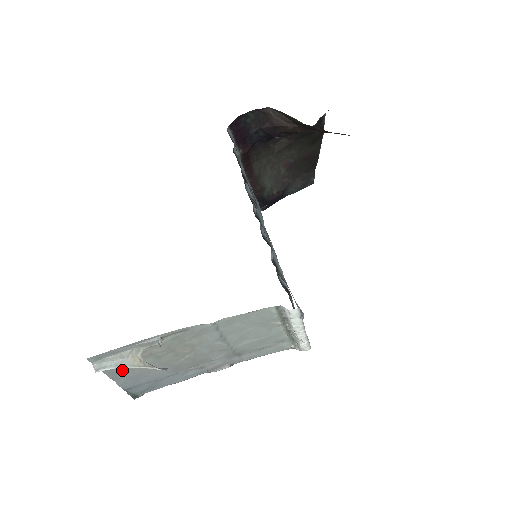
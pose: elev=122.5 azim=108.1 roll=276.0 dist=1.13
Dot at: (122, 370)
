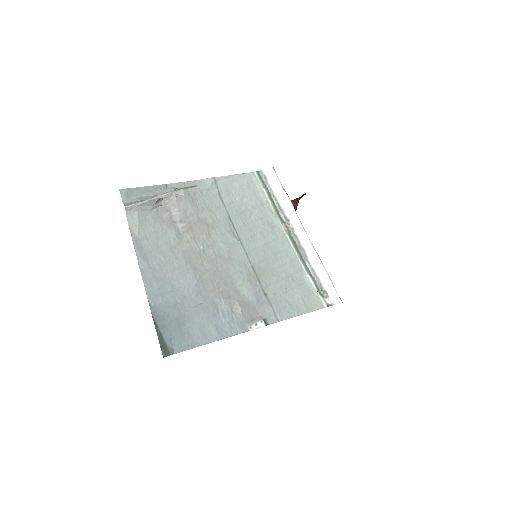
Dot at: (147, 244)
